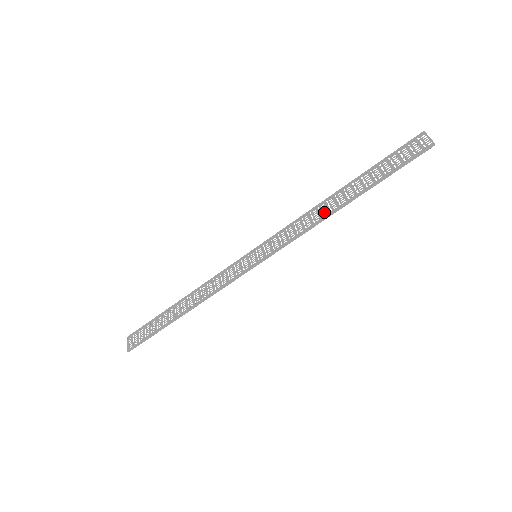
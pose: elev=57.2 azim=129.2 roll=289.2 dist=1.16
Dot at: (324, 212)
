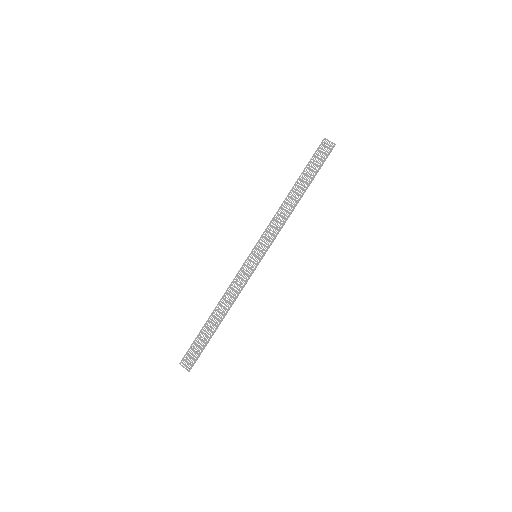
Dot at: (289, 208)
